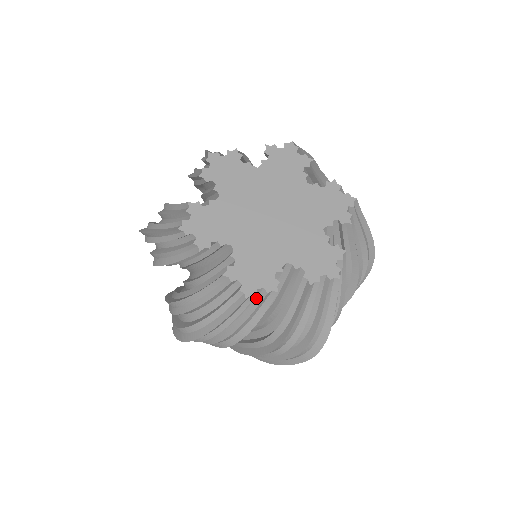
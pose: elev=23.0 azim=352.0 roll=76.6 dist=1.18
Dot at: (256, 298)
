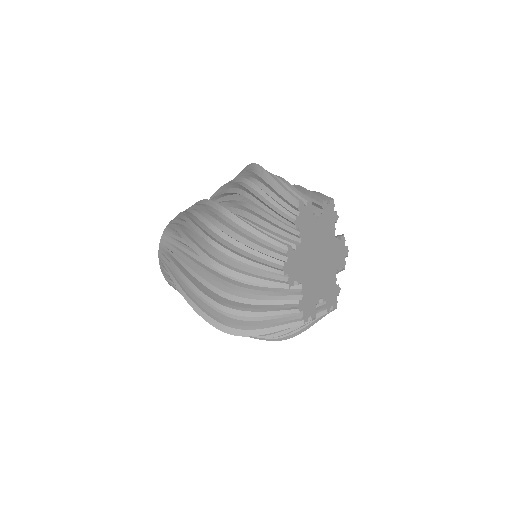
Dot at: occluded
